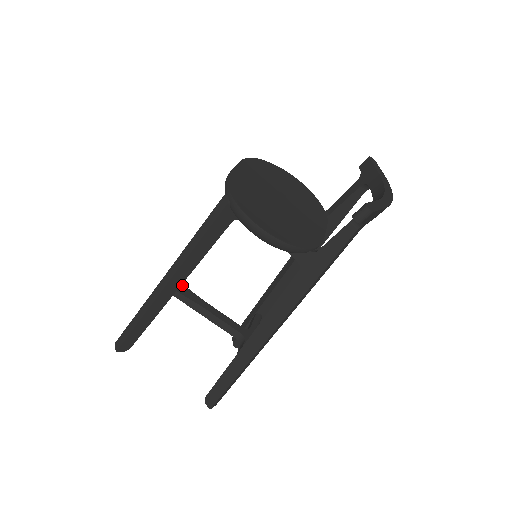
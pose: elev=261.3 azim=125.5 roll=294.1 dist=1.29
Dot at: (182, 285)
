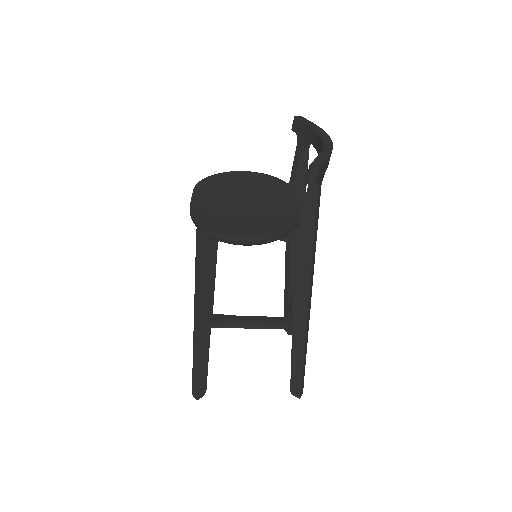
Dot at: (214, 315)
